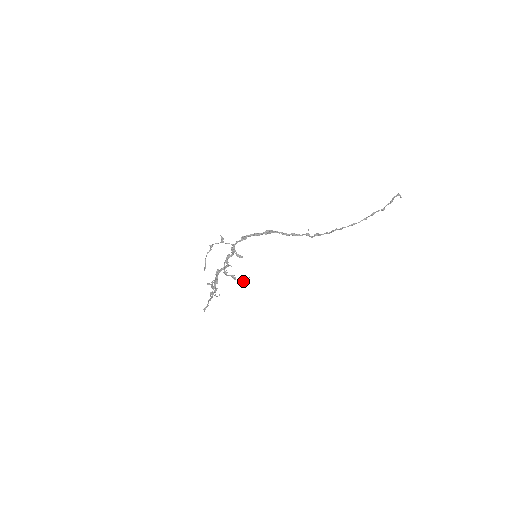
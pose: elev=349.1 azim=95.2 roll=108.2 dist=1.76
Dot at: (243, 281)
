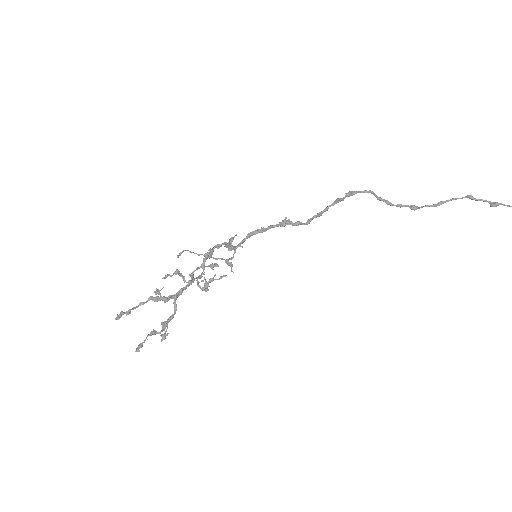
Dot at: (212, 279)
